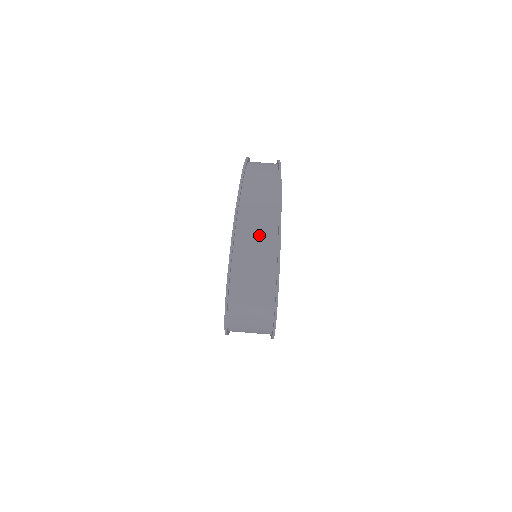
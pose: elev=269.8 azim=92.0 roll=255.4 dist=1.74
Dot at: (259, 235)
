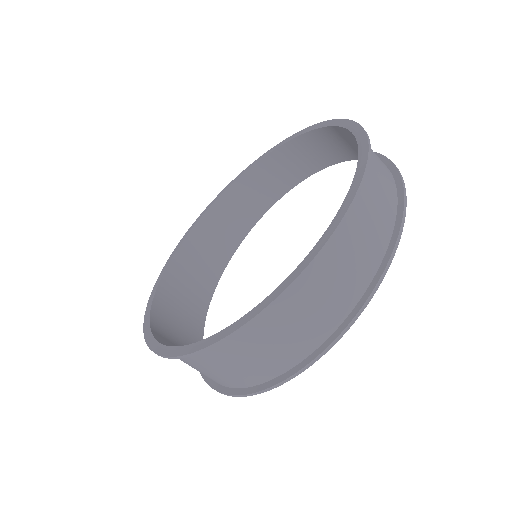
Dot at: (308, 319)
